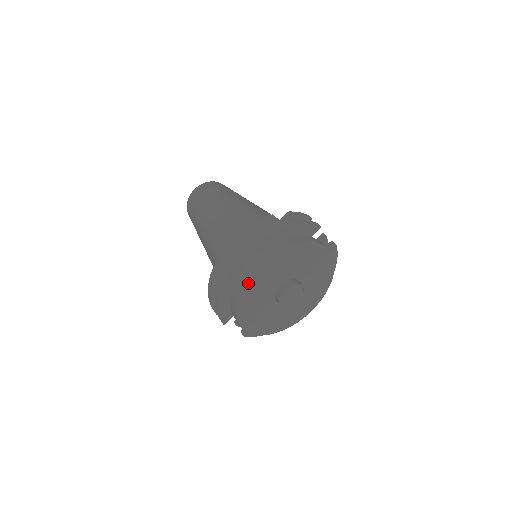
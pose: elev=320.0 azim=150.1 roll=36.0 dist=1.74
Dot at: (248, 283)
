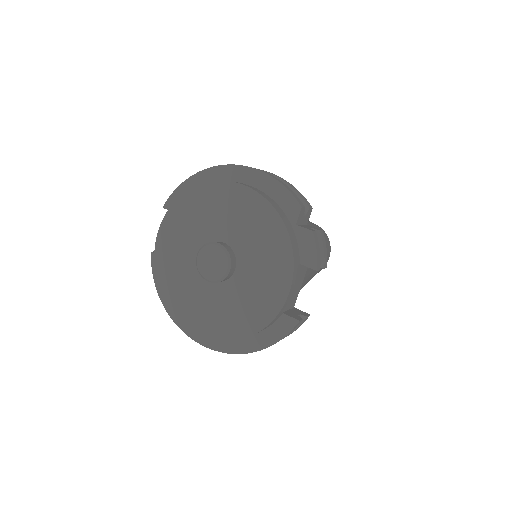
Dot at: (219, 186)
